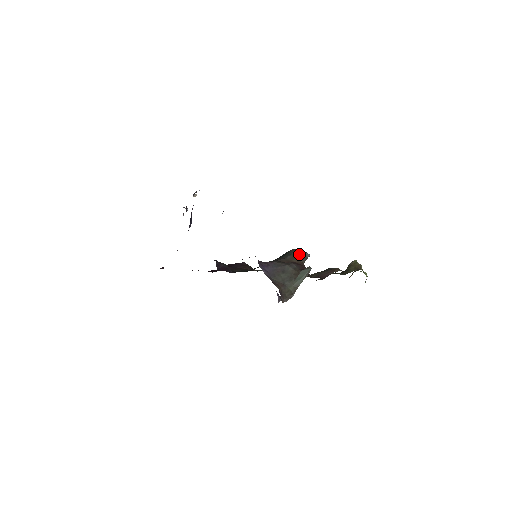
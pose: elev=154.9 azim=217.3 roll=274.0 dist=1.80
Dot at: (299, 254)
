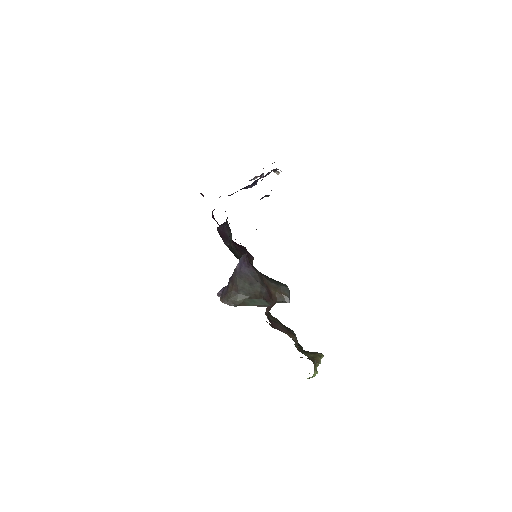
Dot at: (283, 292)
